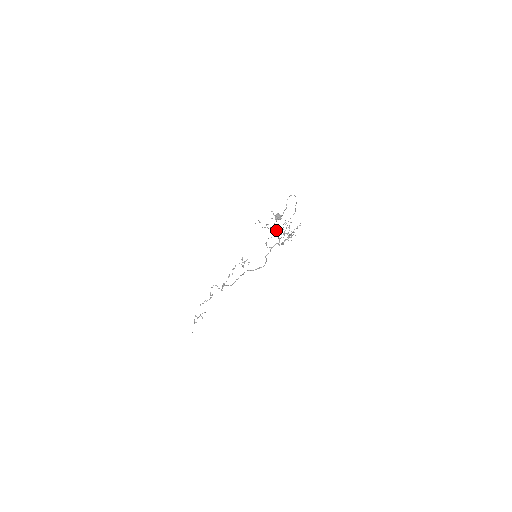
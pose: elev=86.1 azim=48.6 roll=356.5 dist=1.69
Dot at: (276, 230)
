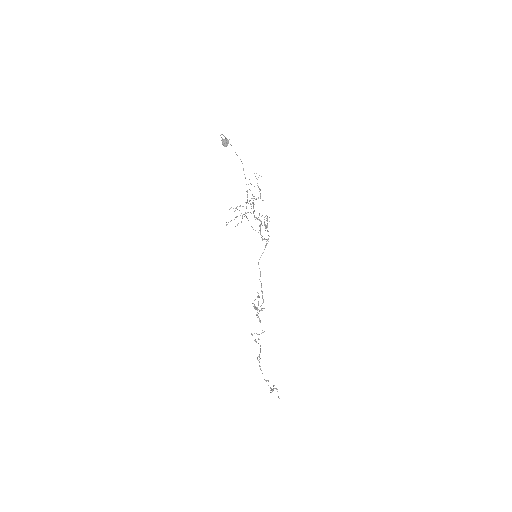
Dot at: occluded
